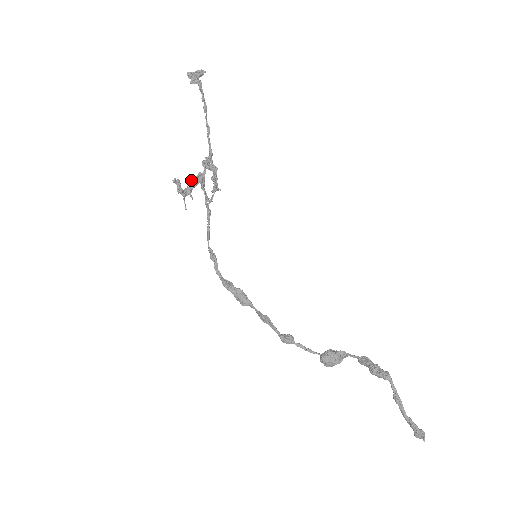
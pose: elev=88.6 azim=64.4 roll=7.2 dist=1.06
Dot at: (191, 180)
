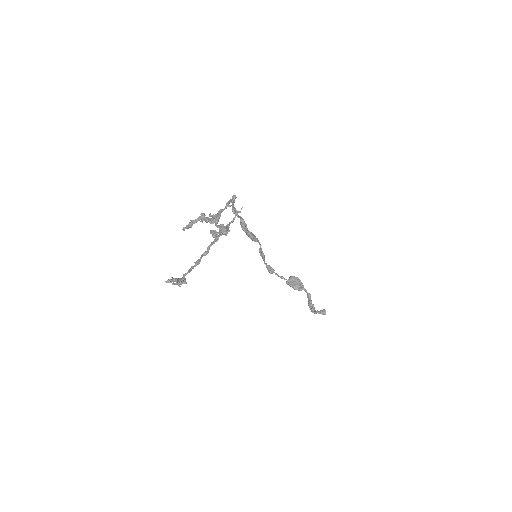
Dot at: occluded
